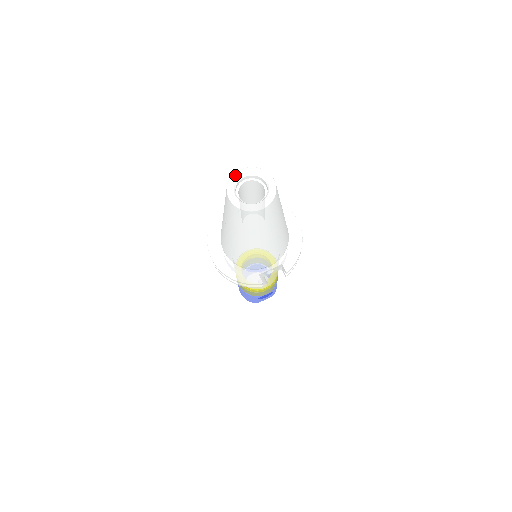
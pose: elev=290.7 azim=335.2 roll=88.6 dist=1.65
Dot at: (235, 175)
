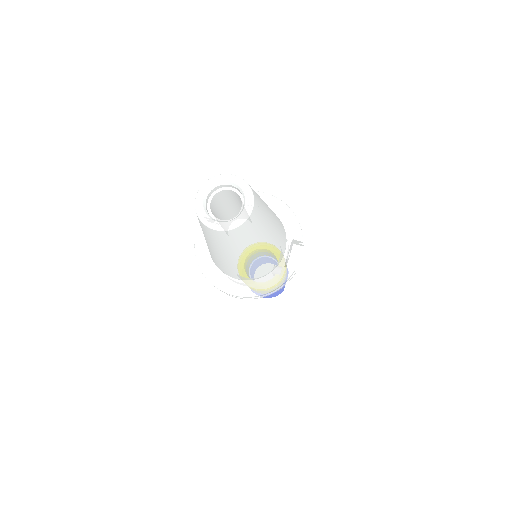
Dot at: (197, 205)
